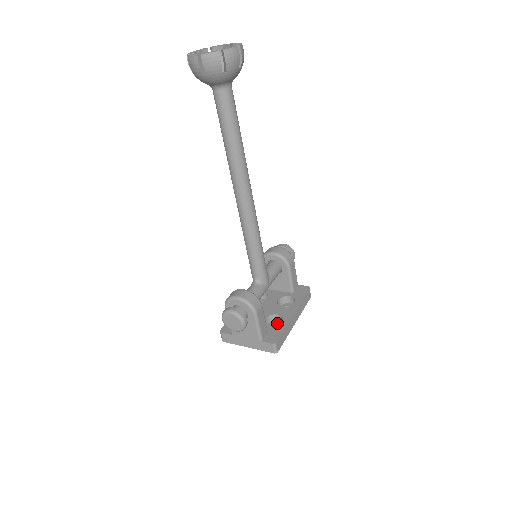
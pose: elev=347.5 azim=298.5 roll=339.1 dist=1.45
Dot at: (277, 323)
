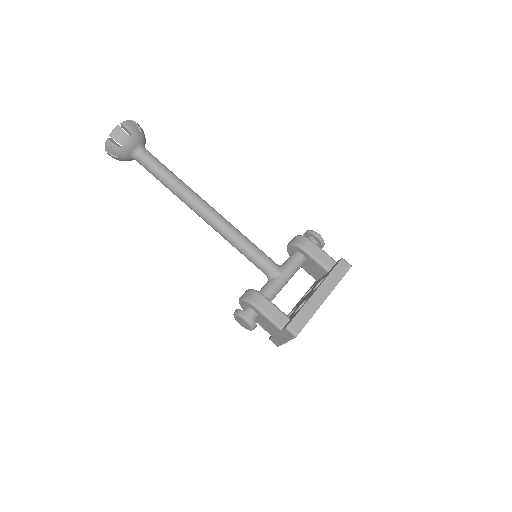
Dot at: occluded
